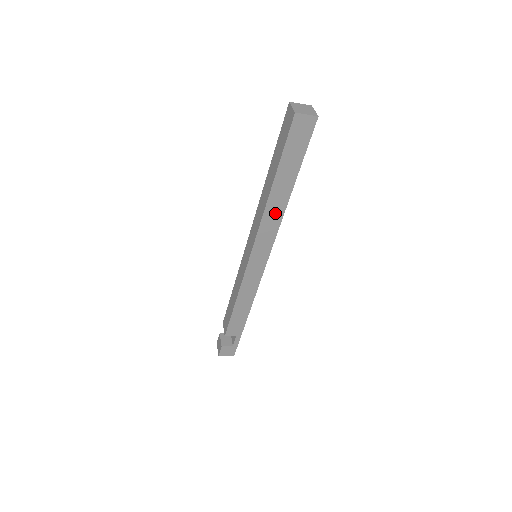
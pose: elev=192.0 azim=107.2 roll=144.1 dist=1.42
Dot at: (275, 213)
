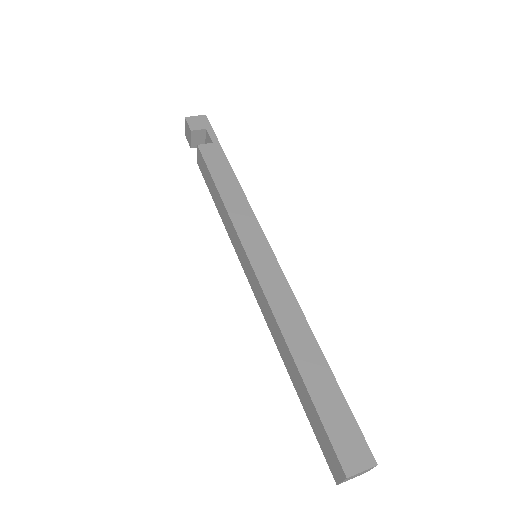
Dot at: occluded
